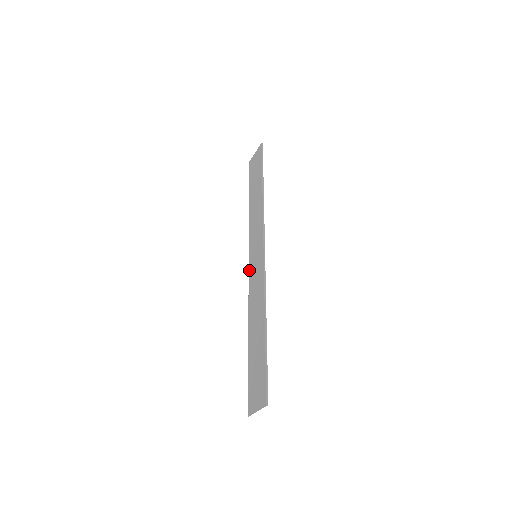
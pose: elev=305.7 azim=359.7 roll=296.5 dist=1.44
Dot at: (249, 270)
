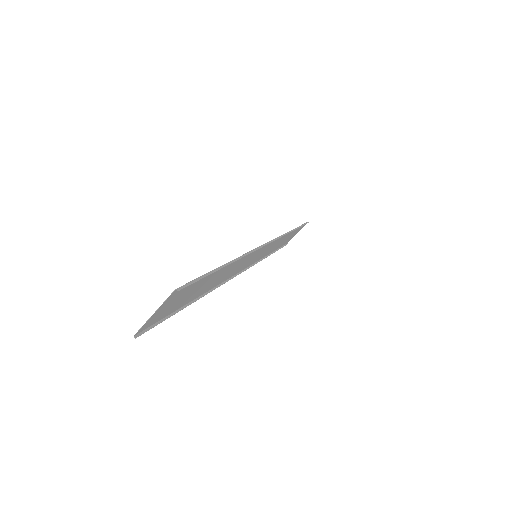
Dot at: (240, 270)
